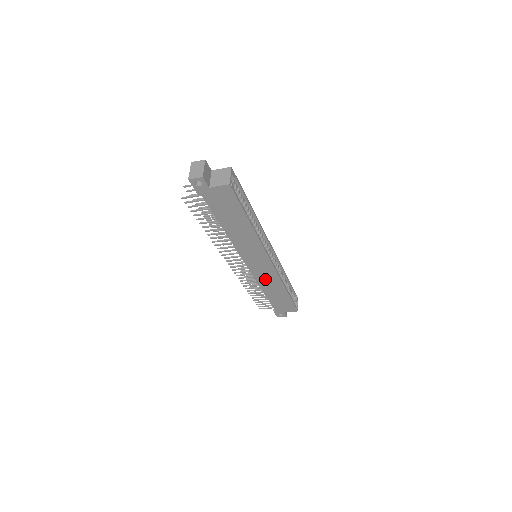
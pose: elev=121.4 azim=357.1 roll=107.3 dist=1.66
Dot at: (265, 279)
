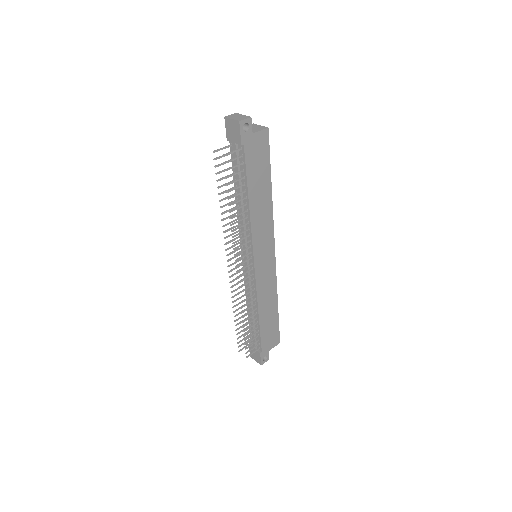
Dot at: (264, 288)
